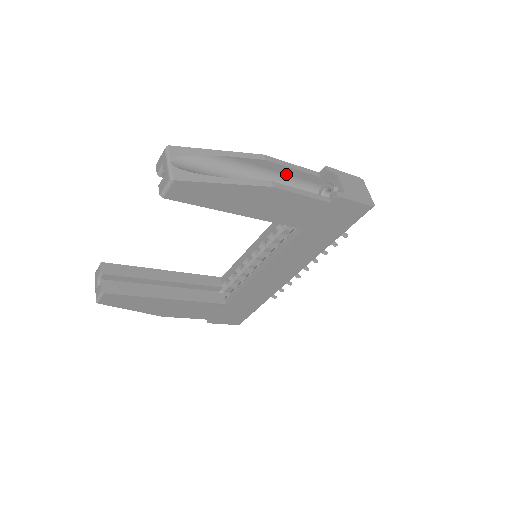
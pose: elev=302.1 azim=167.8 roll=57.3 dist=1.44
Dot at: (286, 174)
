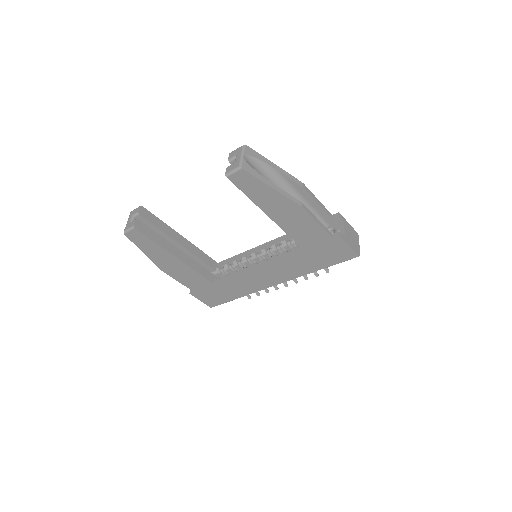
Dot at: (311, 204)
